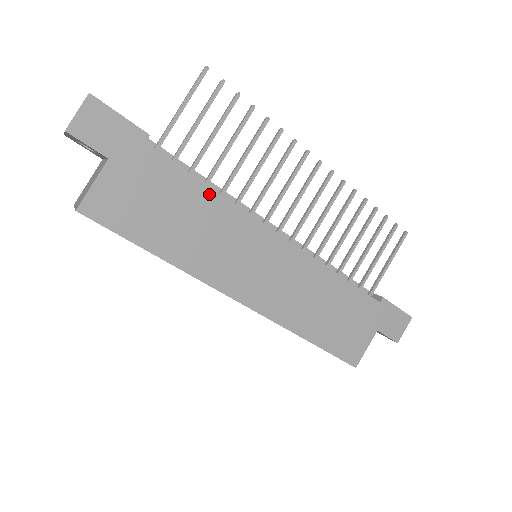
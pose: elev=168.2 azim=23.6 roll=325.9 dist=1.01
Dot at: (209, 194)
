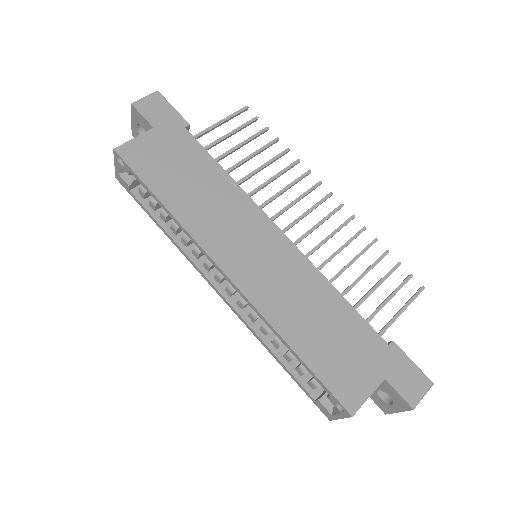
Dot at: (223, 176)
